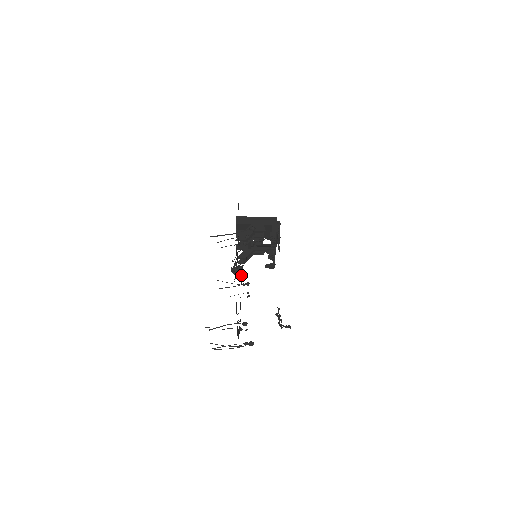
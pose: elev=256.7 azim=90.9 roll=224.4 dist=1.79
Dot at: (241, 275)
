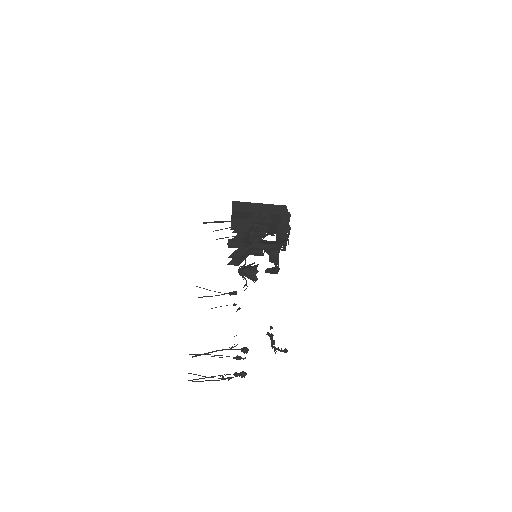
Dot at: (253, 279)
